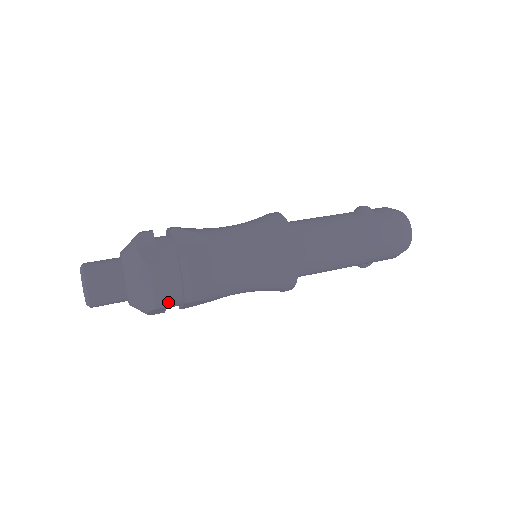
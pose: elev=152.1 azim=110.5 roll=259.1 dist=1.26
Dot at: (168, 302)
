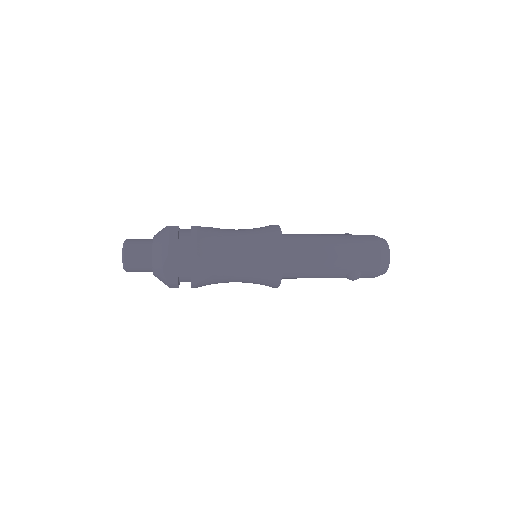
Dot at: (180, 258)
